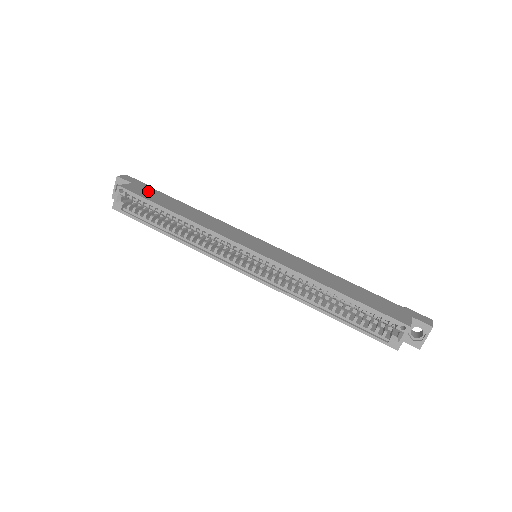
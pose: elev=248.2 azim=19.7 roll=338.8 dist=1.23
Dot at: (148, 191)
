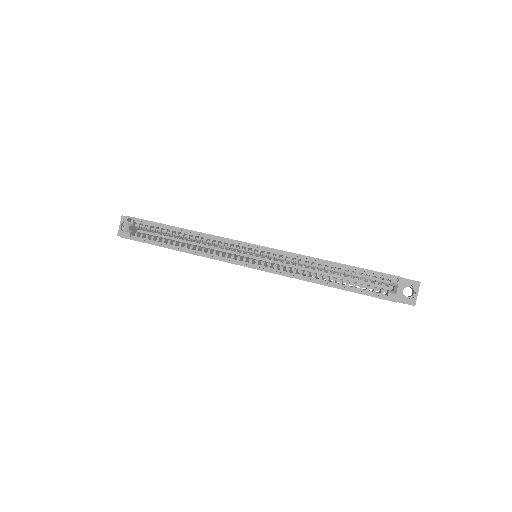
Dot at: occluded
